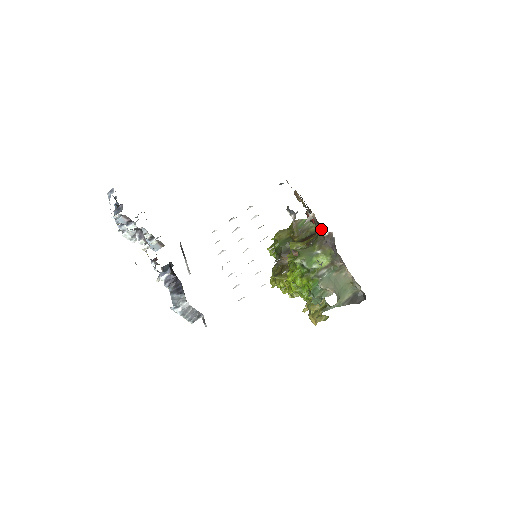
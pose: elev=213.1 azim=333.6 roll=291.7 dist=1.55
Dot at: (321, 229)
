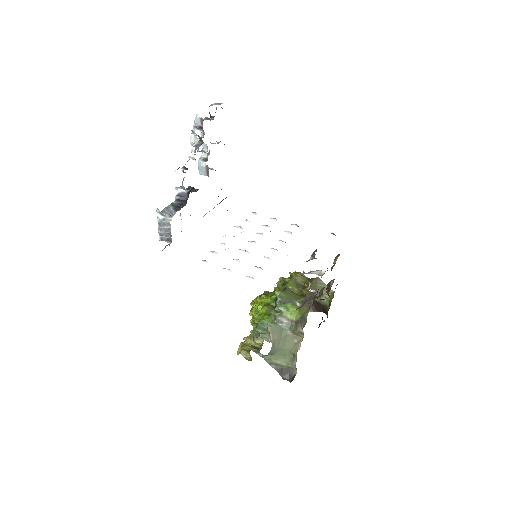
Dot at: occluded
